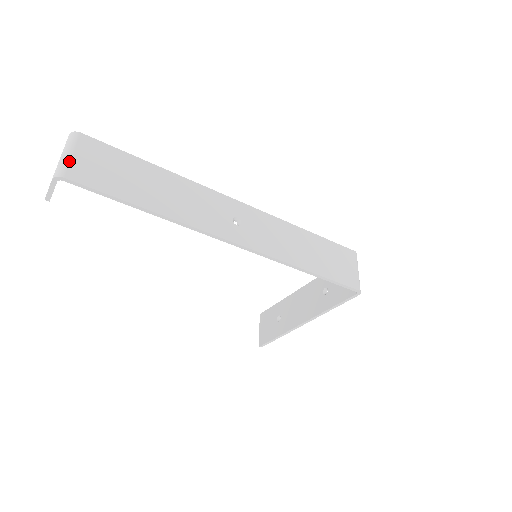
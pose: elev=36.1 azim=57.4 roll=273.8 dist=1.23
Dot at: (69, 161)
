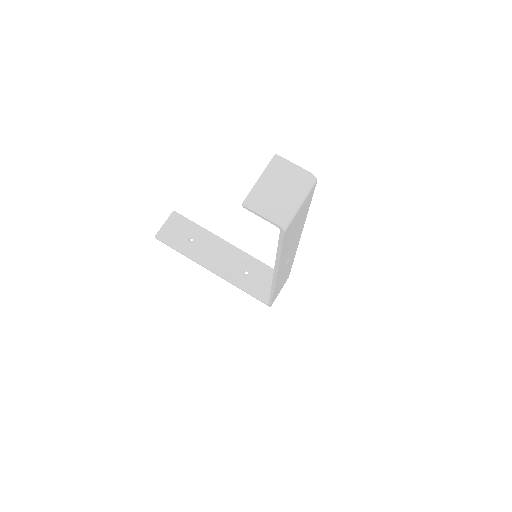
Dot at: (296, 214)
